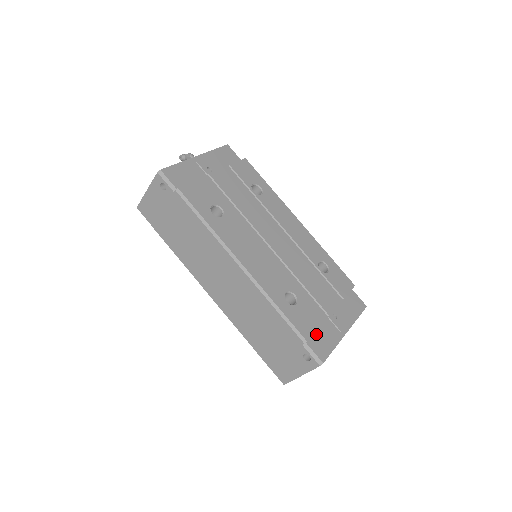
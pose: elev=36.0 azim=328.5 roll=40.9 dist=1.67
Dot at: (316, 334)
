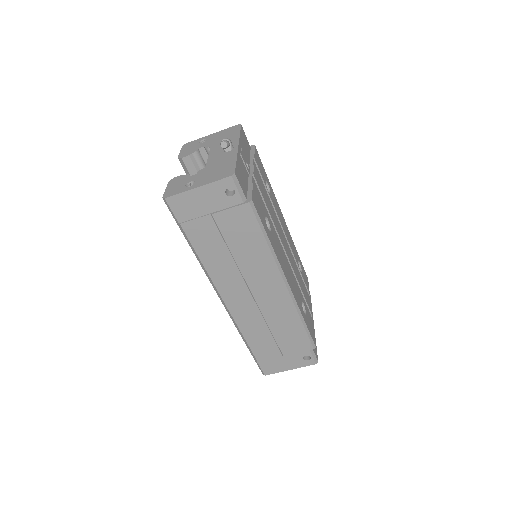
Dot at: occluded
